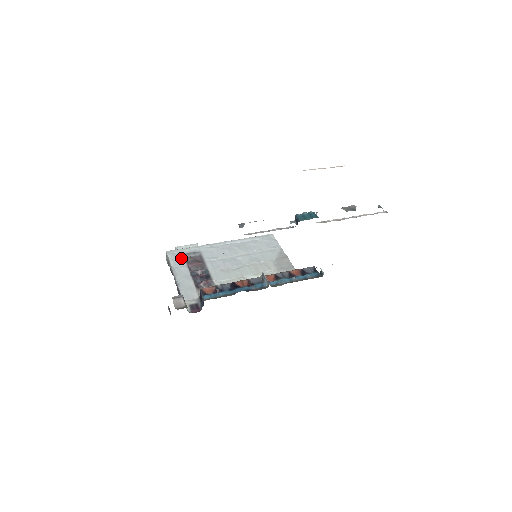
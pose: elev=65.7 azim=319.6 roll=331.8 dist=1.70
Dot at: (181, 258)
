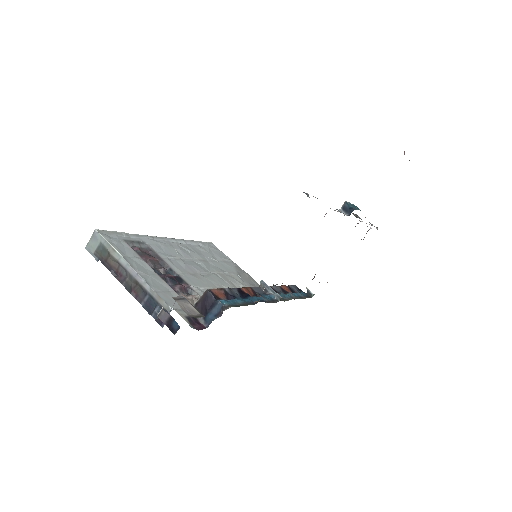
Dot at: (125, 245)
